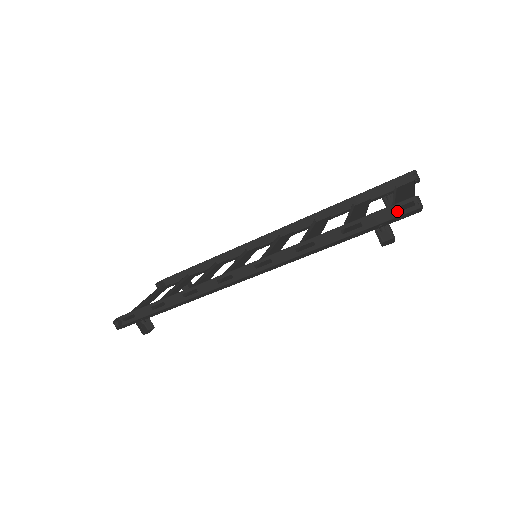
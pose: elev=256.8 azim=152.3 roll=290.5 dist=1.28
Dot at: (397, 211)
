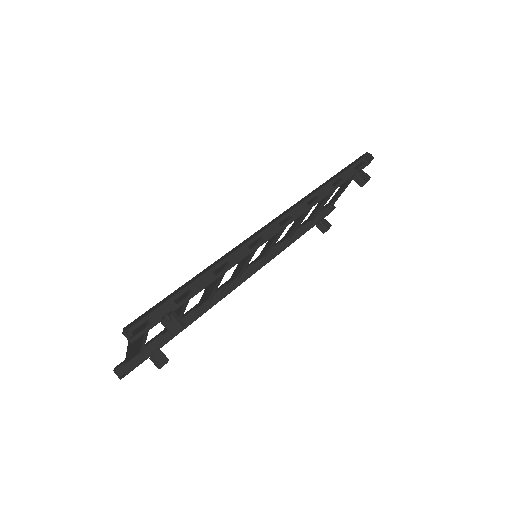
Dot at: (357, 170)
